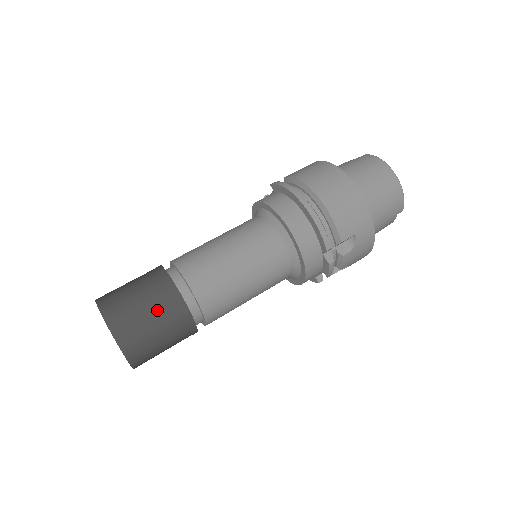
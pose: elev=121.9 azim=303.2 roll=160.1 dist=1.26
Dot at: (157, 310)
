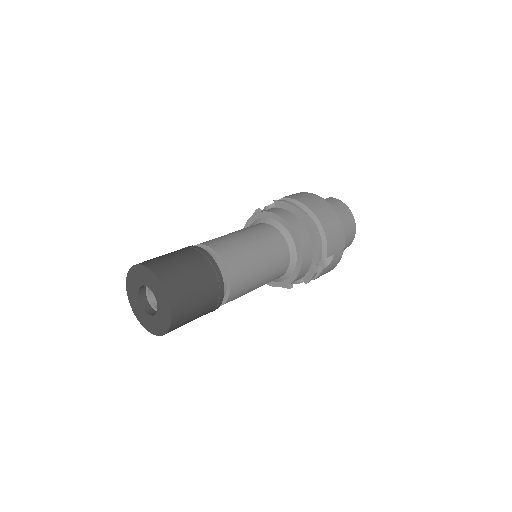
Dot at: (203, 283)
